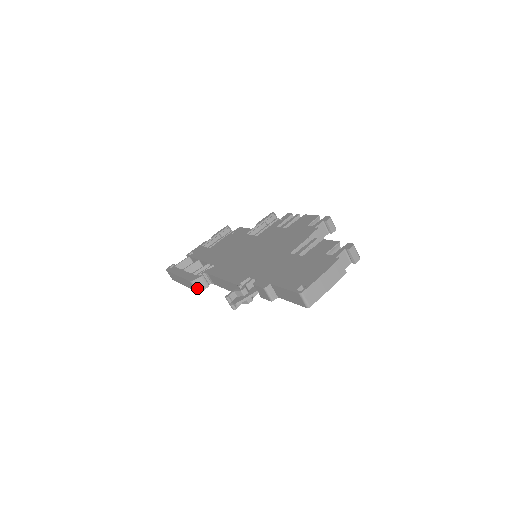
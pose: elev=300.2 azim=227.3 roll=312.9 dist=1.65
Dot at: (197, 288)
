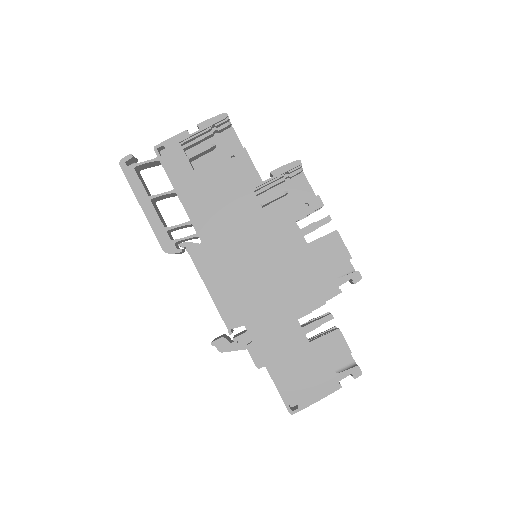
Dot at: occluded
